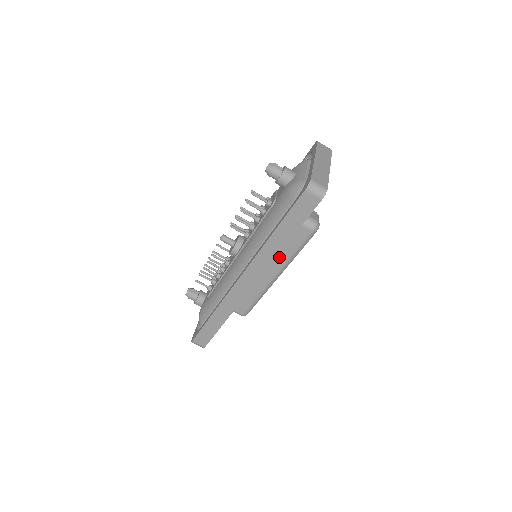
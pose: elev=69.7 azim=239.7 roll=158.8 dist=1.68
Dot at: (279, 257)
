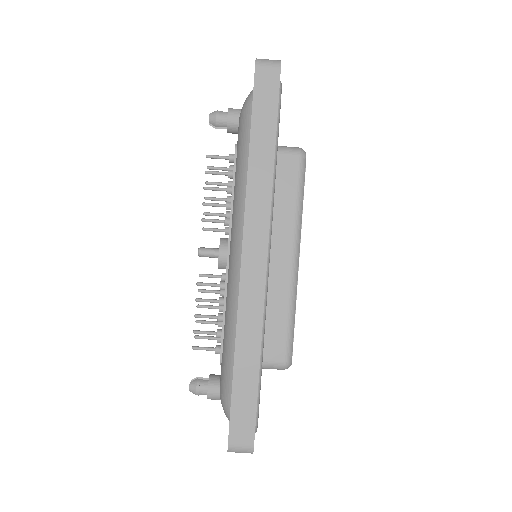
Dot at: (282, 220)
